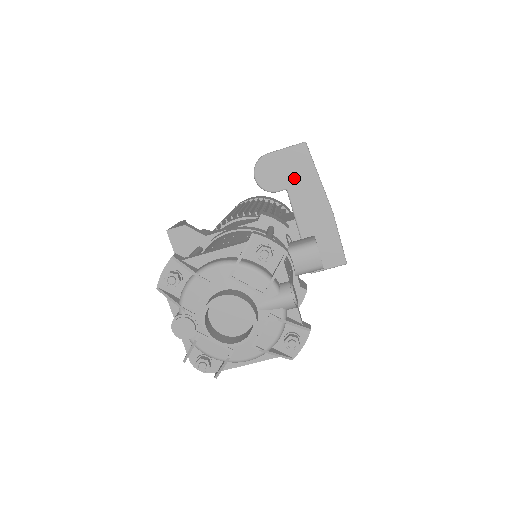
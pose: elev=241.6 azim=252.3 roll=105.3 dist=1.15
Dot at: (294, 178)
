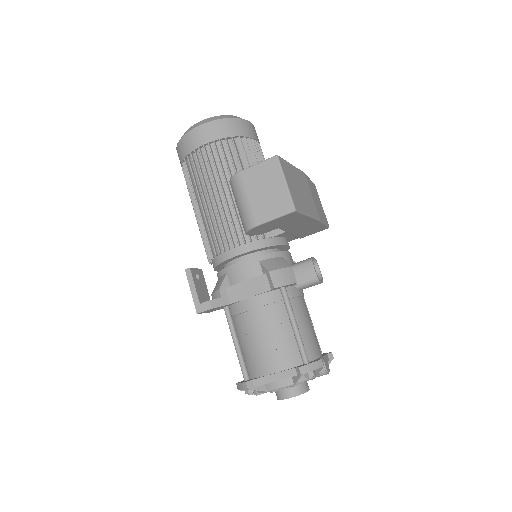
Dot at: (285, 224)
